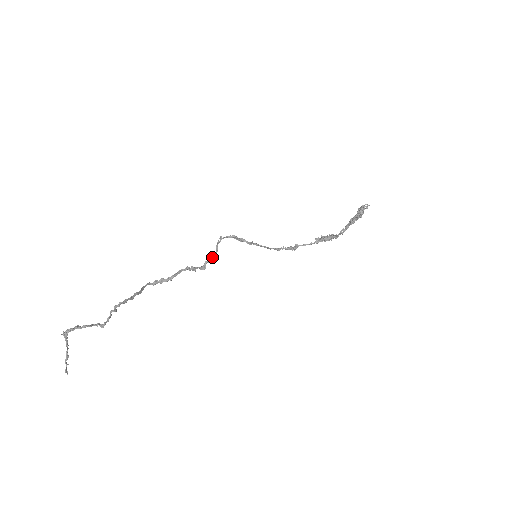
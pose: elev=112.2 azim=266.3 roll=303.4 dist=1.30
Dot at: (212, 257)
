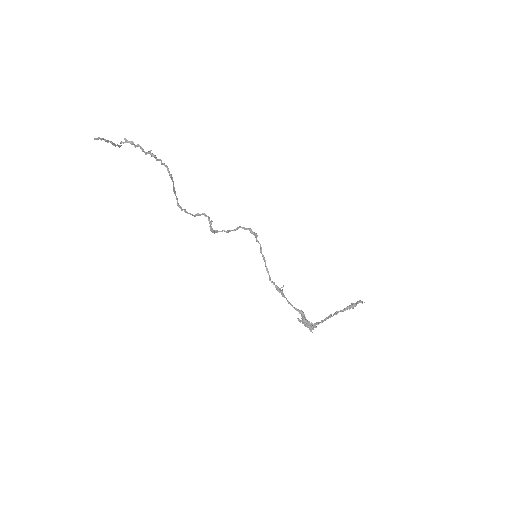
Dot at: (228, 231)
